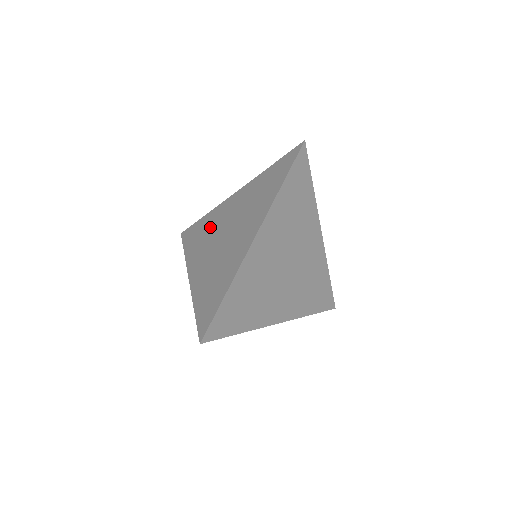
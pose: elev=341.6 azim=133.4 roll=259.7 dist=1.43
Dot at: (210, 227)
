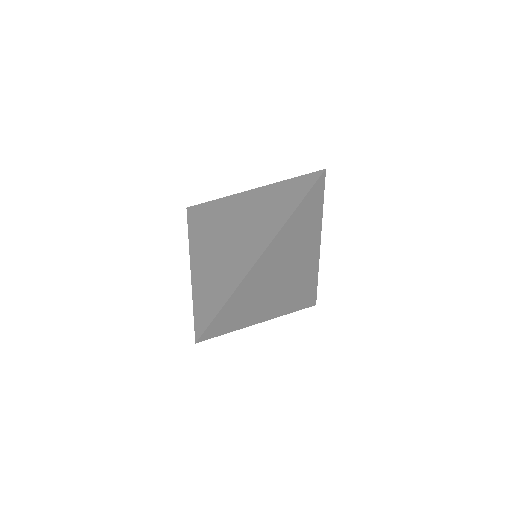
Dot at: (218, 218)
